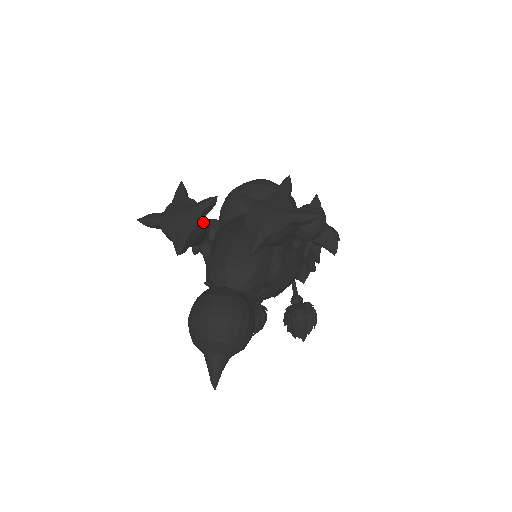
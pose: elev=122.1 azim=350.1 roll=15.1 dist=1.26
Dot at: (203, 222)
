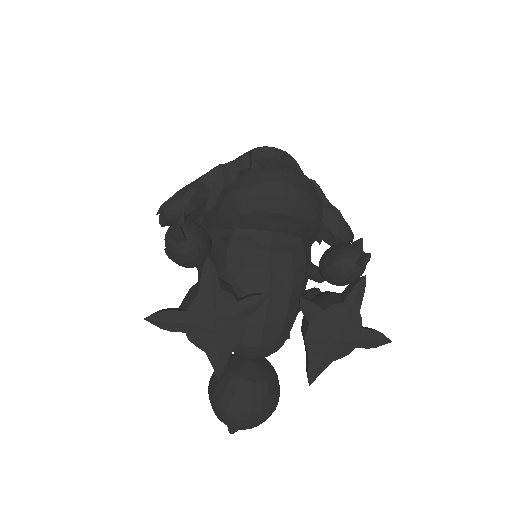
Dot at: occluded
